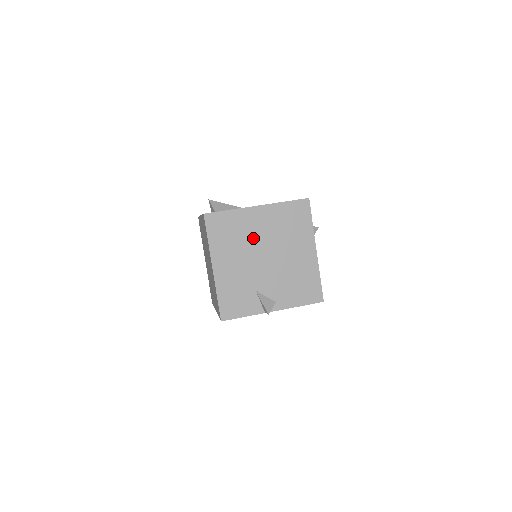
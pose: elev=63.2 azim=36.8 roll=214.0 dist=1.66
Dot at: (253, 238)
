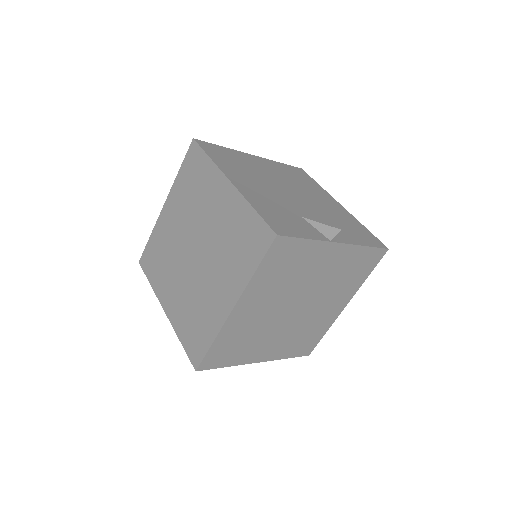
Dot at: (265, 174)
